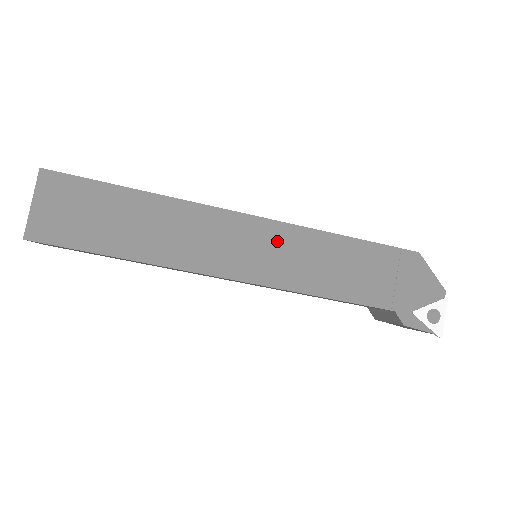
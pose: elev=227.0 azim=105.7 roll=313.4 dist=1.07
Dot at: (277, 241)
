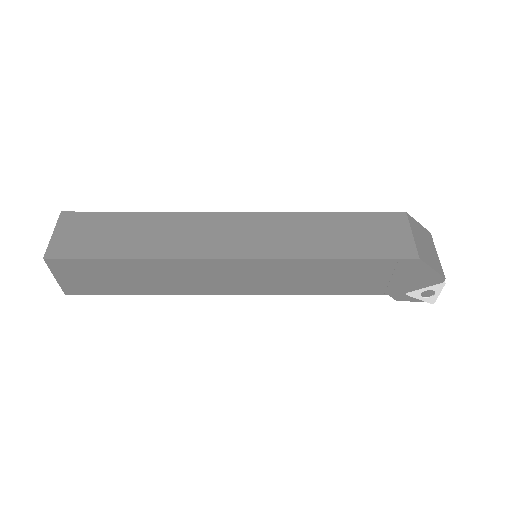
Dot at: (267, 271)
